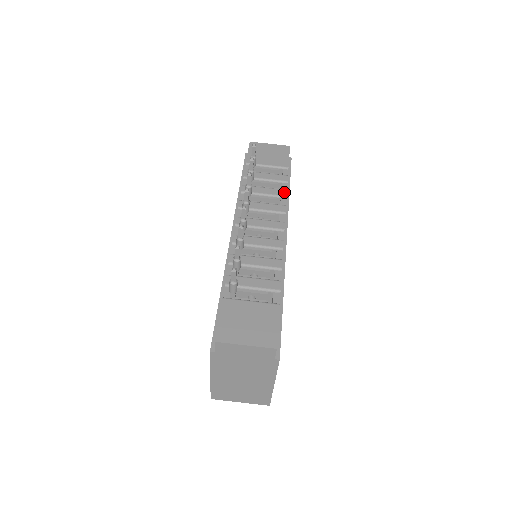
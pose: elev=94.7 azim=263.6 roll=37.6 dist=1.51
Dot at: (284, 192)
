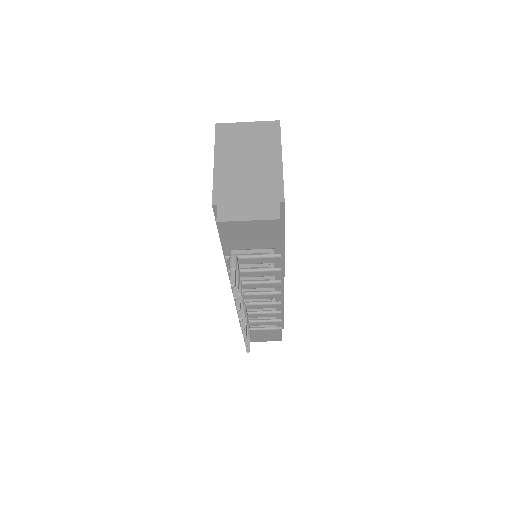
Dot at: (278, 273)
